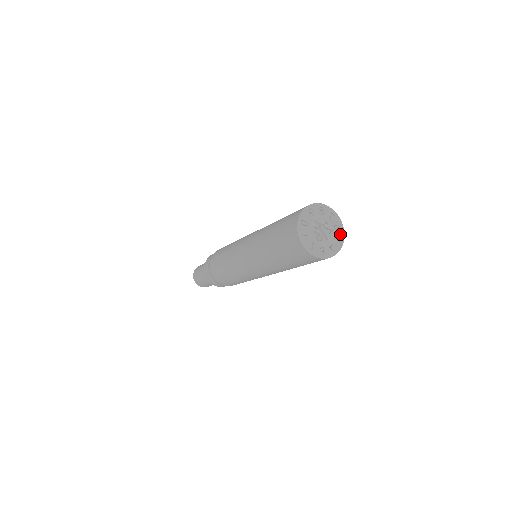
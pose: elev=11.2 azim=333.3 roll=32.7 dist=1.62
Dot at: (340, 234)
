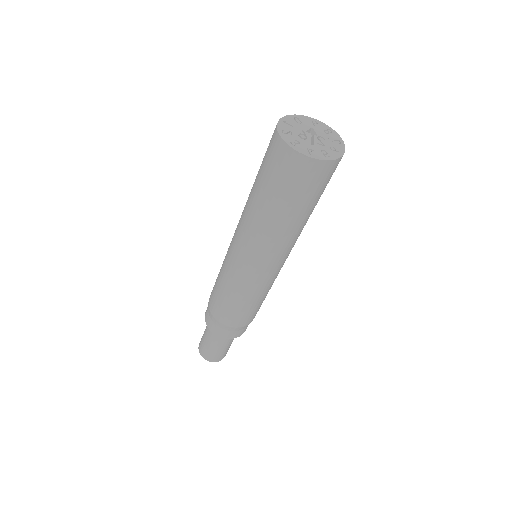
Dot at: (332, 155)
